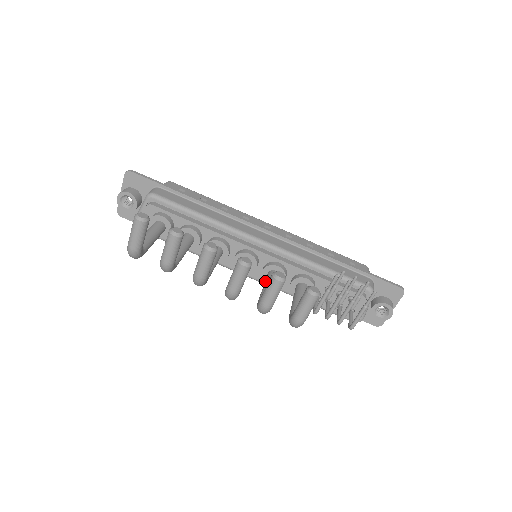
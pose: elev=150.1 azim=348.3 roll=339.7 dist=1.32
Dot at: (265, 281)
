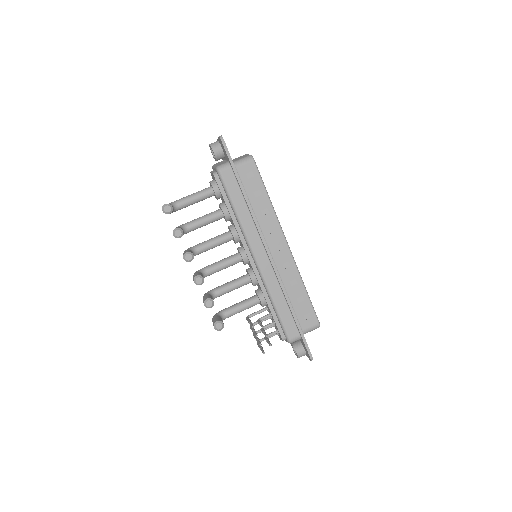
Dot at: (236, 279)
